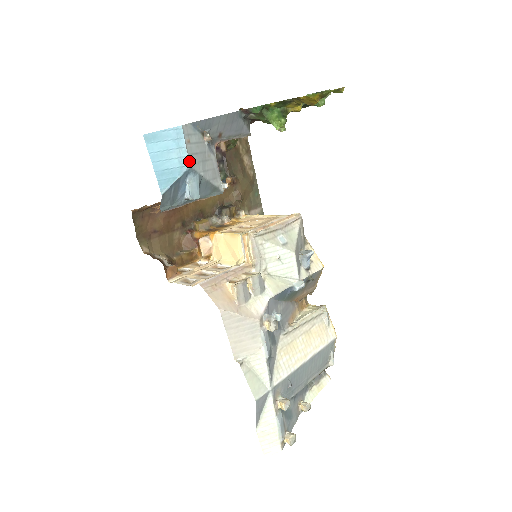
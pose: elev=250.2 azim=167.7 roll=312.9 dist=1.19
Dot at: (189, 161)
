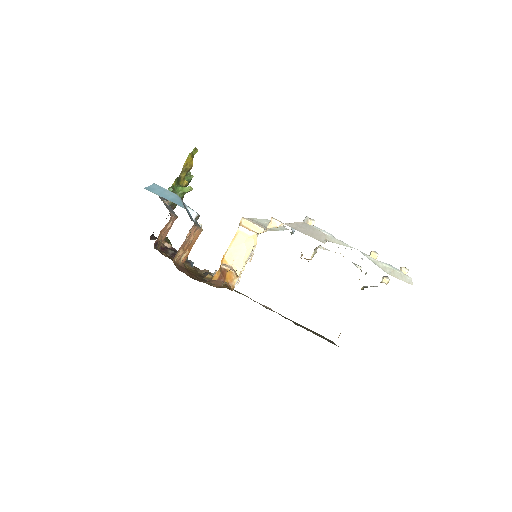
Dot at: (176, 195)
